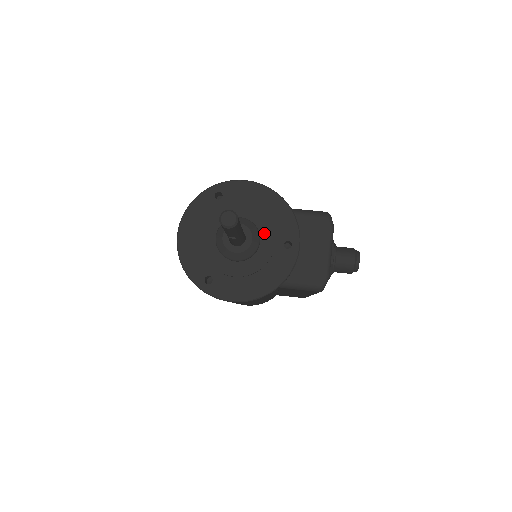
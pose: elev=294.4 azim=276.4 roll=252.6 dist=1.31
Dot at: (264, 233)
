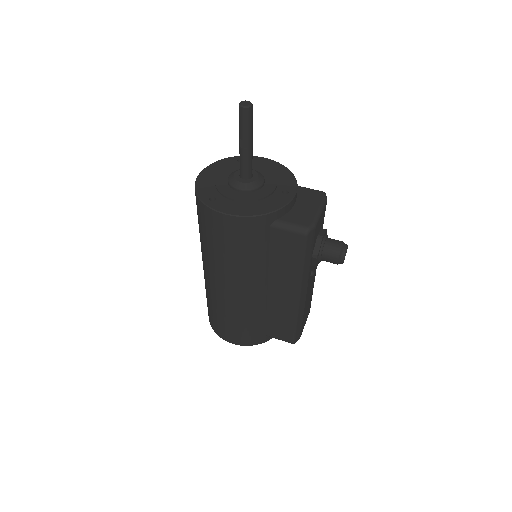
Dot at: (268, 182)
